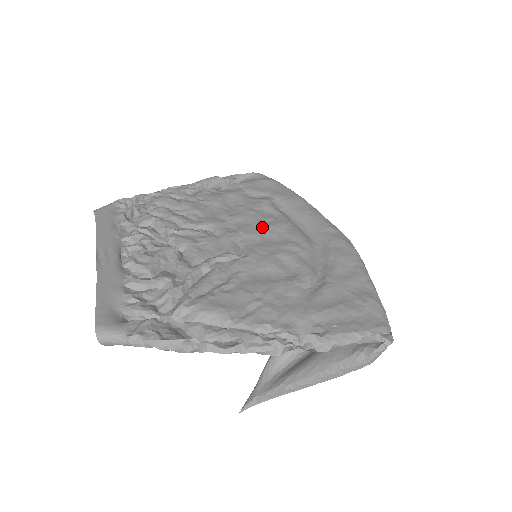
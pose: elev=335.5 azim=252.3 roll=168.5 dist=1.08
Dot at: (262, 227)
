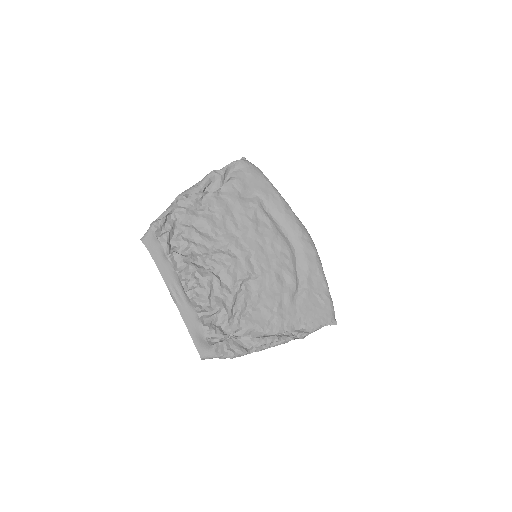
Dot at: (262, 241)
